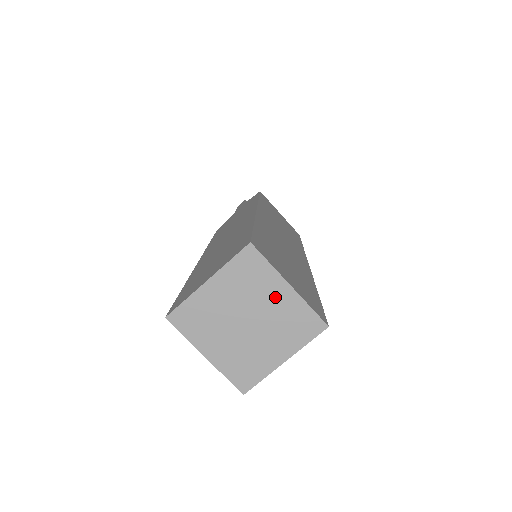
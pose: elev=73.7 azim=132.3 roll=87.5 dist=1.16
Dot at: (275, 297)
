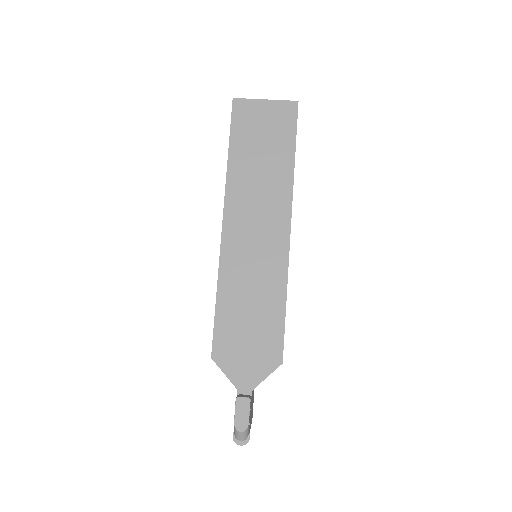
Dot at: occluded
